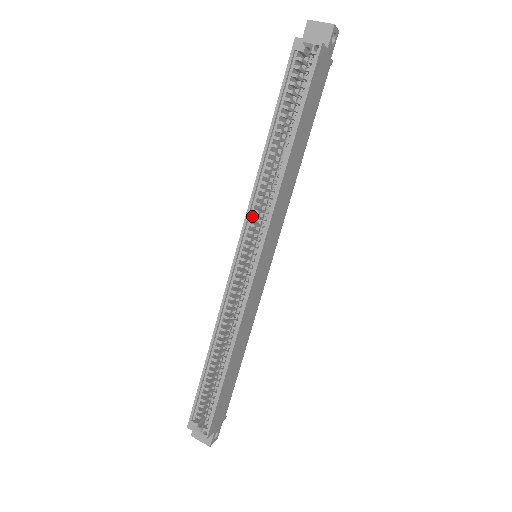
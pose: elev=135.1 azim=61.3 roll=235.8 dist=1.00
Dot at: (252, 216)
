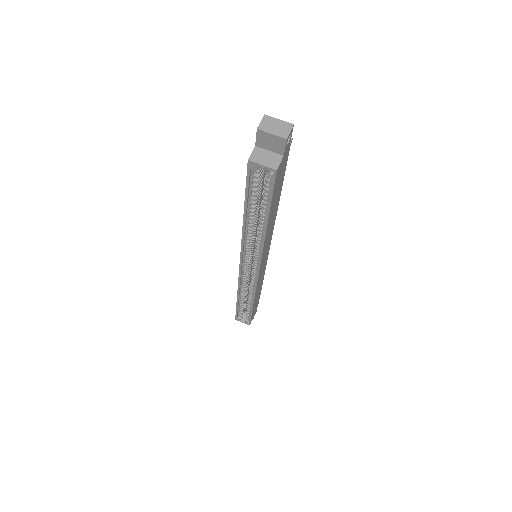
Dot at: (246, 250)
